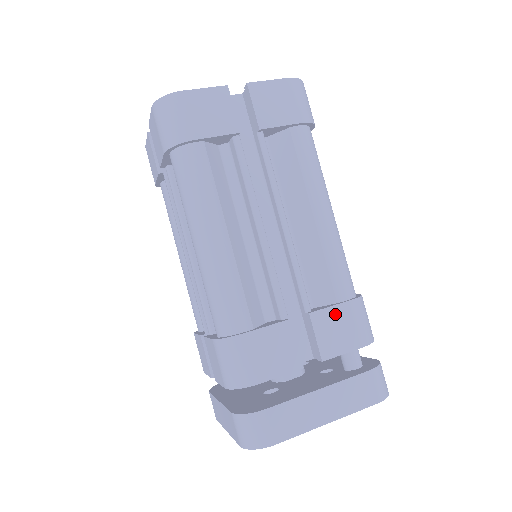
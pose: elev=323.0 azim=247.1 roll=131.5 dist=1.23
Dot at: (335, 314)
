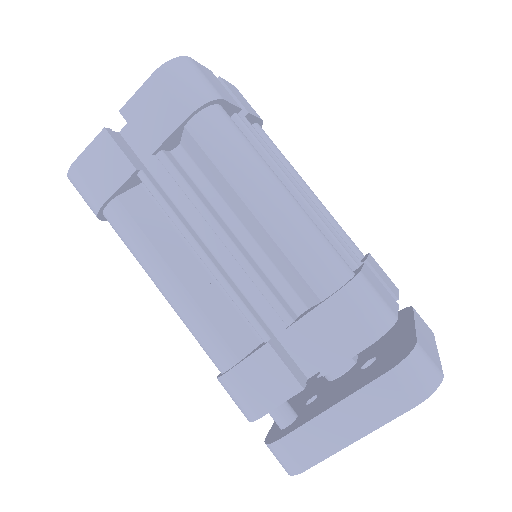
Dot at: (373, 262)
